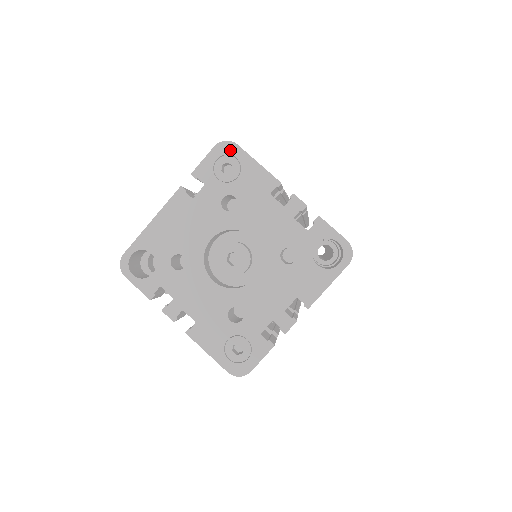
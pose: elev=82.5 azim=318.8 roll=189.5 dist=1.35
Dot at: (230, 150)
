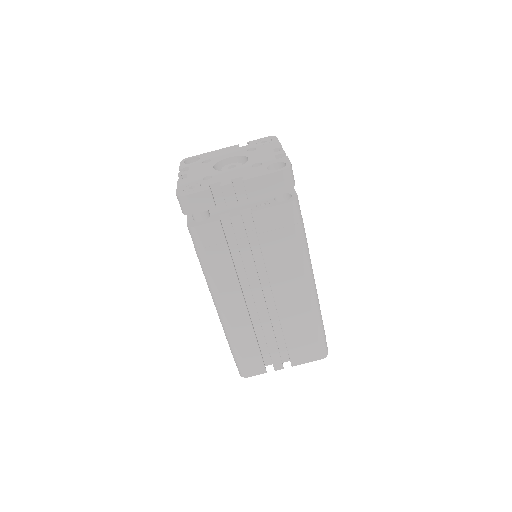
Dot at: (272, 138)
